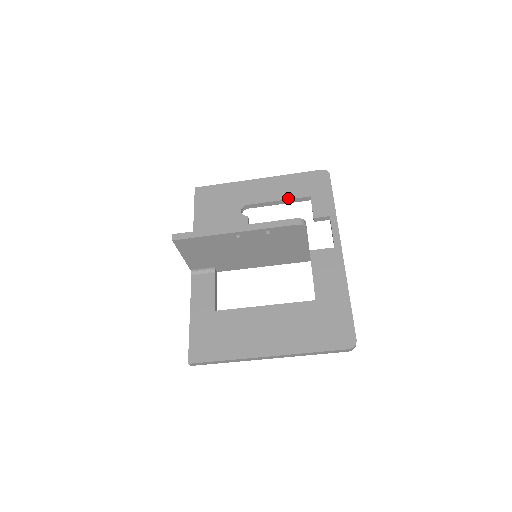
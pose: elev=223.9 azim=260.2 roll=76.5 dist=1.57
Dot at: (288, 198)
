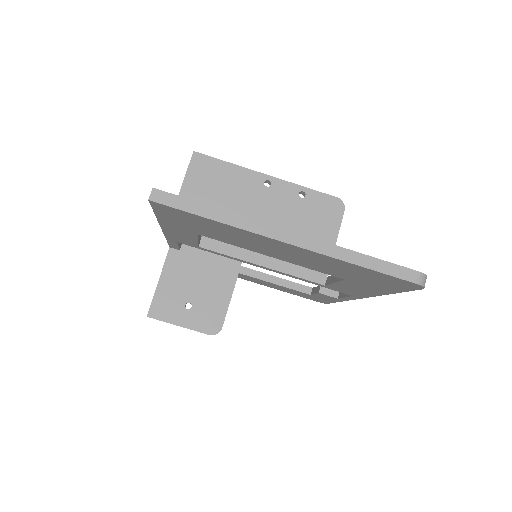
Dot at: (287, 280)
